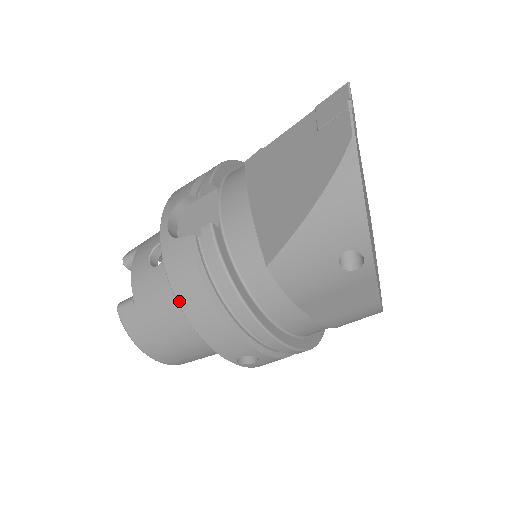
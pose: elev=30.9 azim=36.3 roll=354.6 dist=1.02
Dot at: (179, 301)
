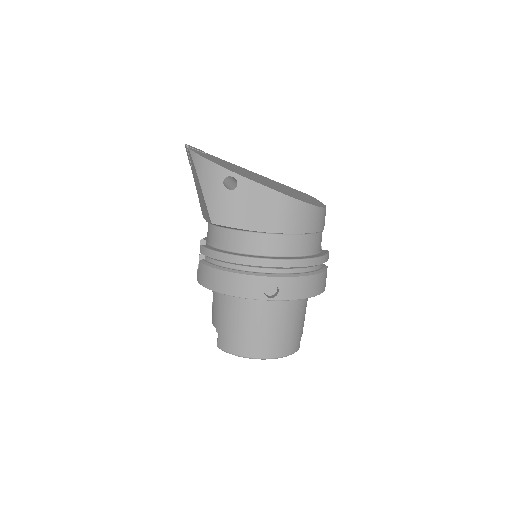
Dot at: (213, 290)
